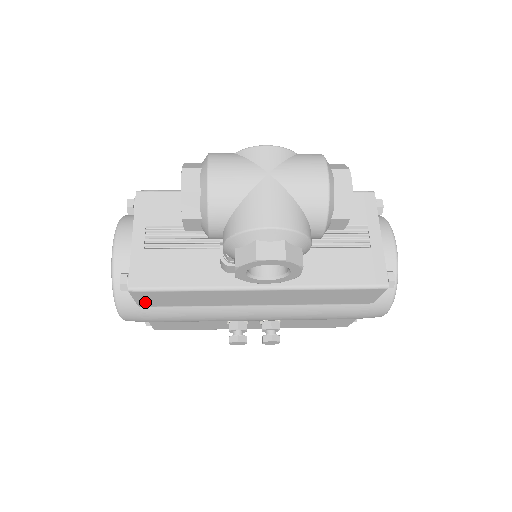
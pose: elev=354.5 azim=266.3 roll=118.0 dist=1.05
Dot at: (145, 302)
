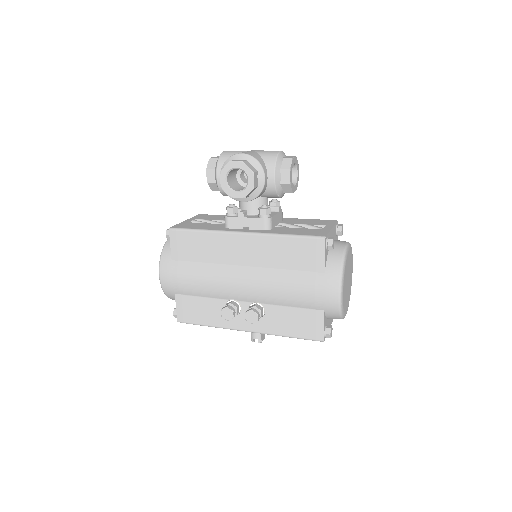
Dot at: (176, 251)
